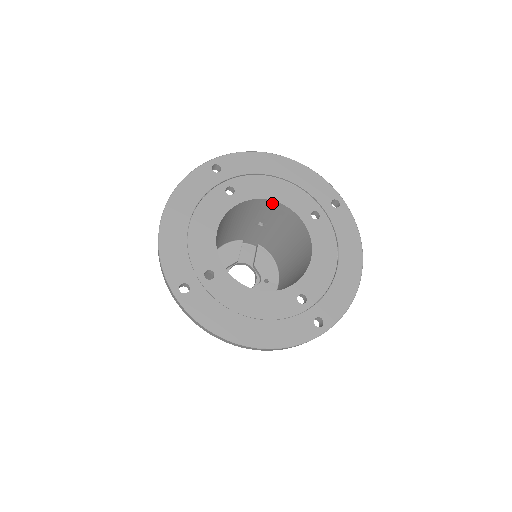
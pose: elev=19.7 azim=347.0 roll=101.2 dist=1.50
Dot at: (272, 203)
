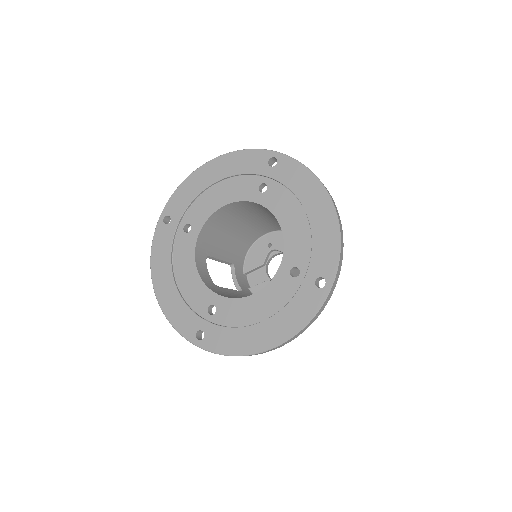
Dot at: (283, 228)
